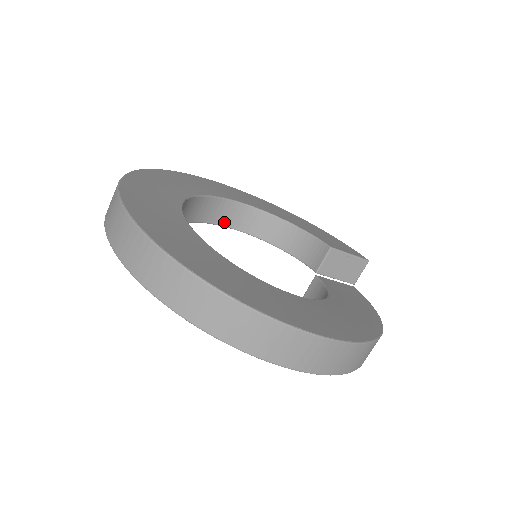
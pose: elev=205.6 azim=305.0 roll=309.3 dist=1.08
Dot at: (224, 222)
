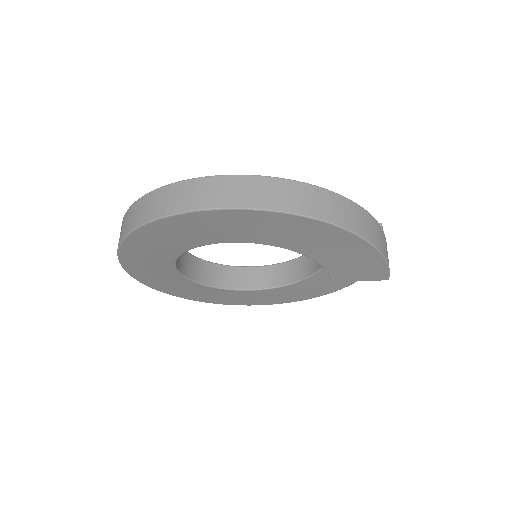
Dot at: (260, 286)
